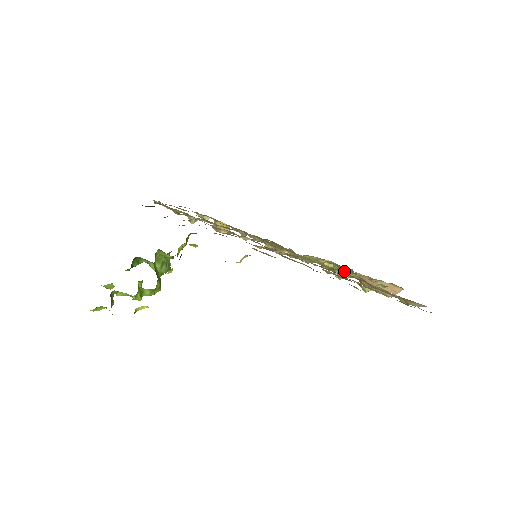
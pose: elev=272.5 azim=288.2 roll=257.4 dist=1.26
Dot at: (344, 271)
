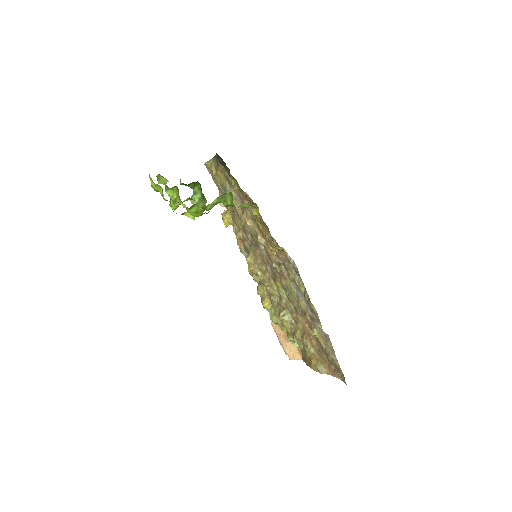
Dot at: occluded
